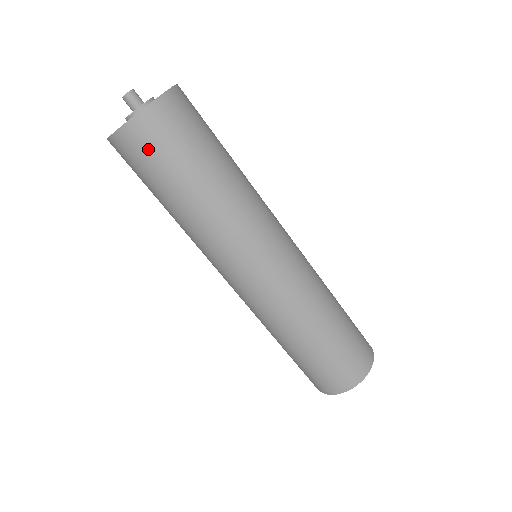
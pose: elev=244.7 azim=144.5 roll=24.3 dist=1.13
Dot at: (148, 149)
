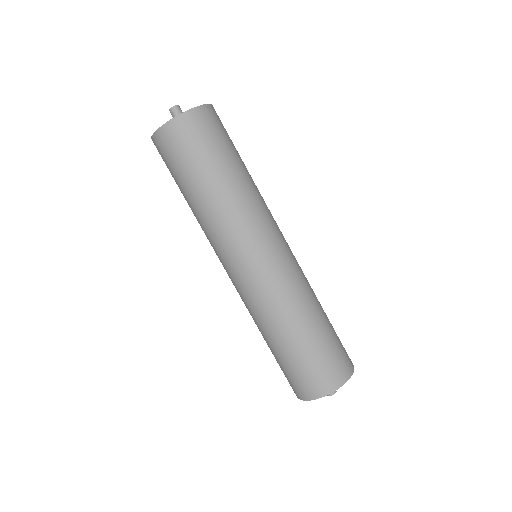
Dot at: (171, 150)
